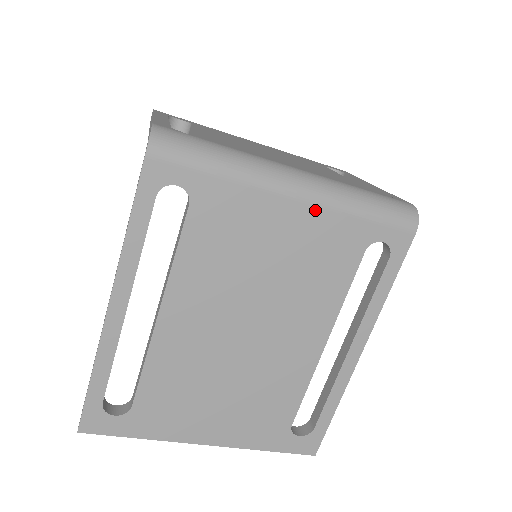
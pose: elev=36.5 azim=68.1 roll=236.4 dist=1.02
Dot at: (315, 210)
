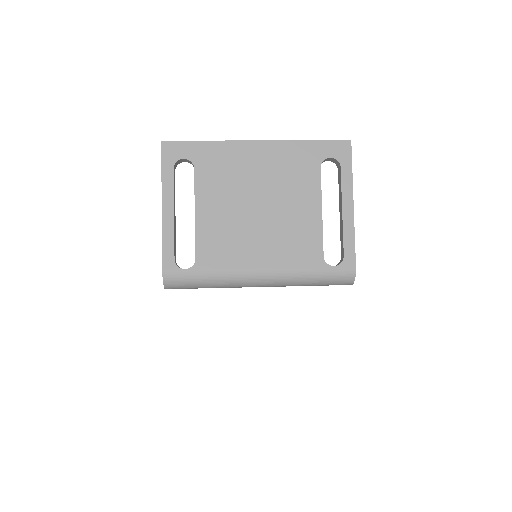
Dot at: occluded
